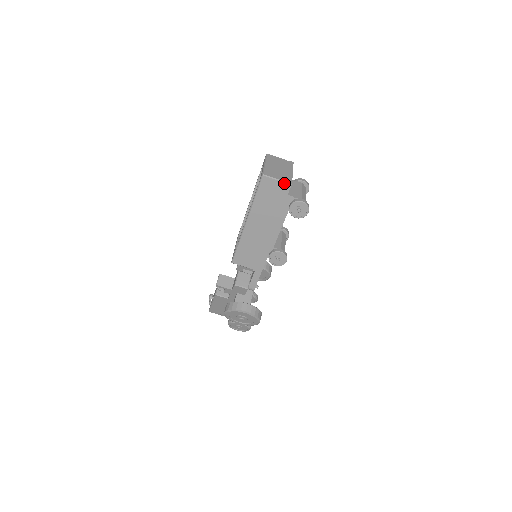
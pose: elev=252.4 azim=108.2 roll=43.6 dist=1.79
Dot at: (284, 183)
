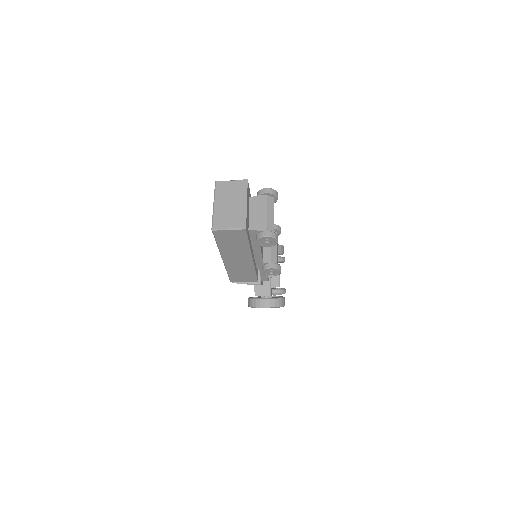
Dot at: (238, 230)
